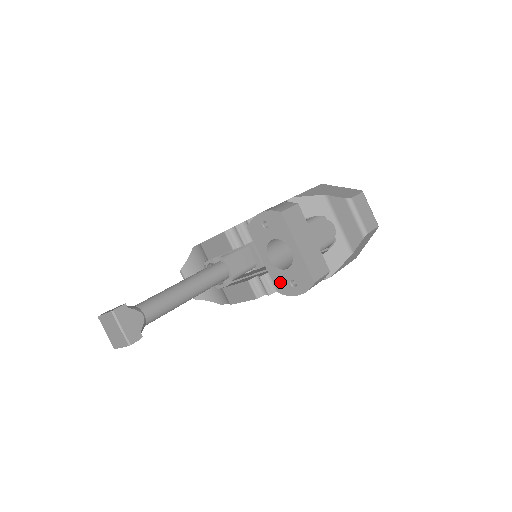
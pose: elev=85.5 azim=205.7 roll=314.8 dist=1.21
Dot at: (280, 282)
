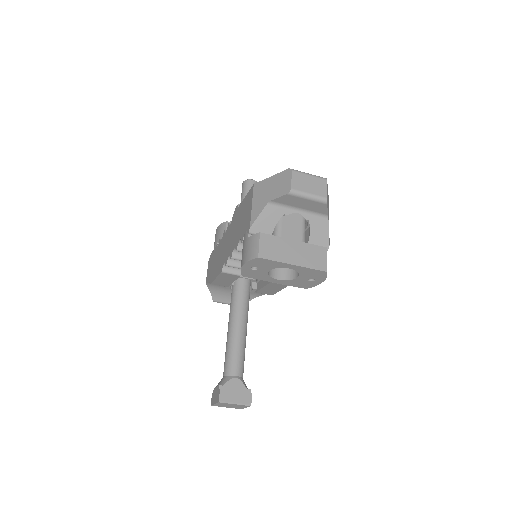
Dot at: (301, 284)
